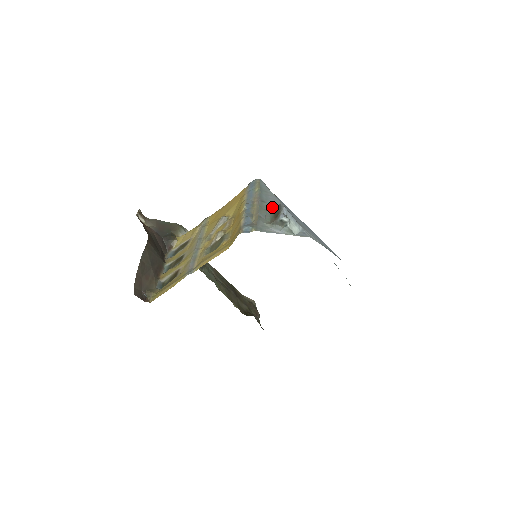
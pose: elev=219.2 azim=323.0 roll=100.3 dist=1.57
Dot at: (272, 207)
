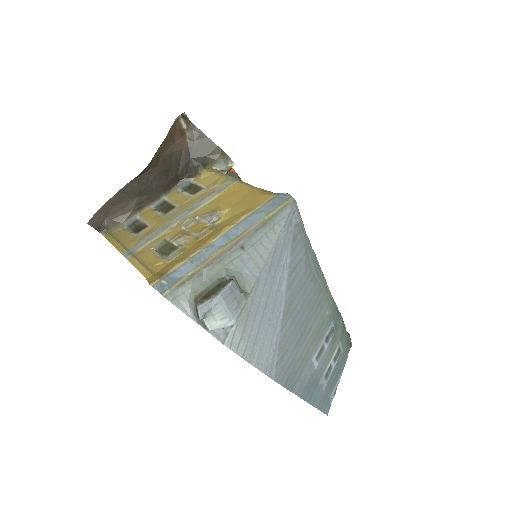
Dot at: (243, 264)
